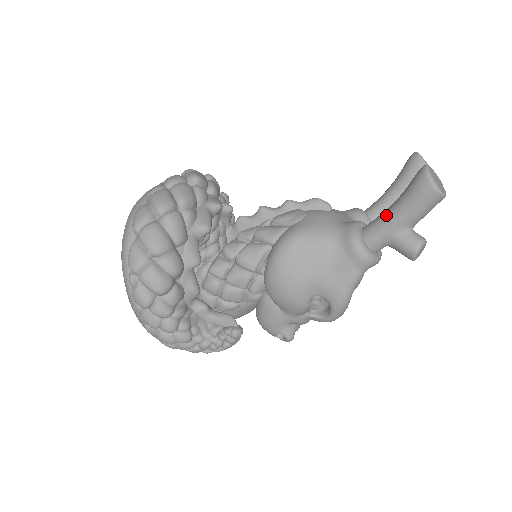
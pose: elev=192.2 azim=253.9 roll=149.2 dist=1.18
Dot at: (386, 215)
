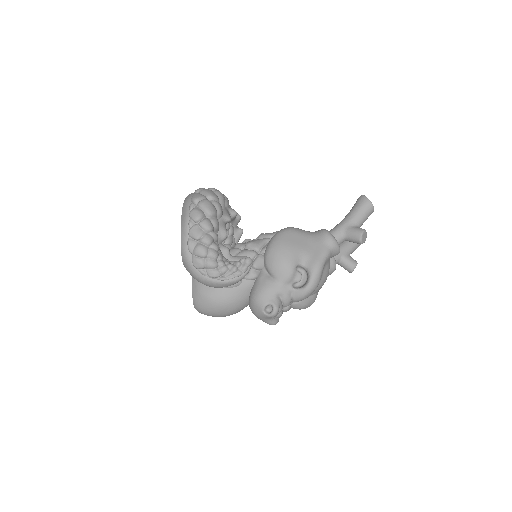
Dot at: (342, 220)
